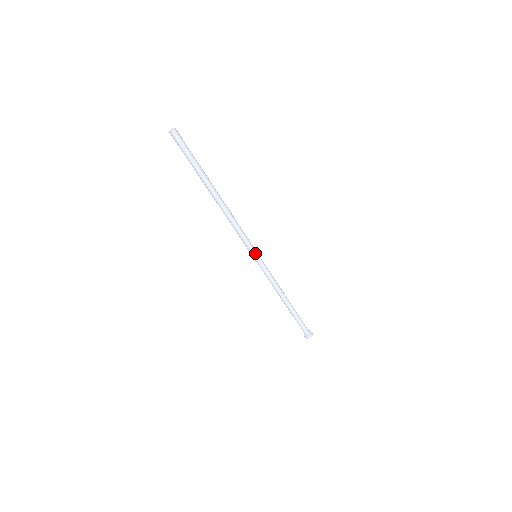
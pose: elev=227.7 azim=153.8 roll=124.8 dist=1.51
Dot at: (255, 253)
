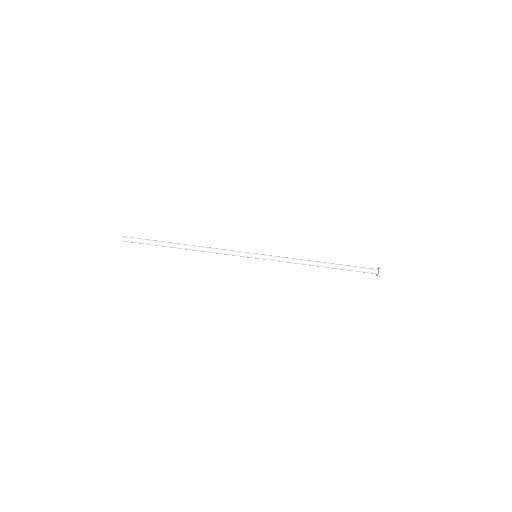
Dot at: (251, 256)
